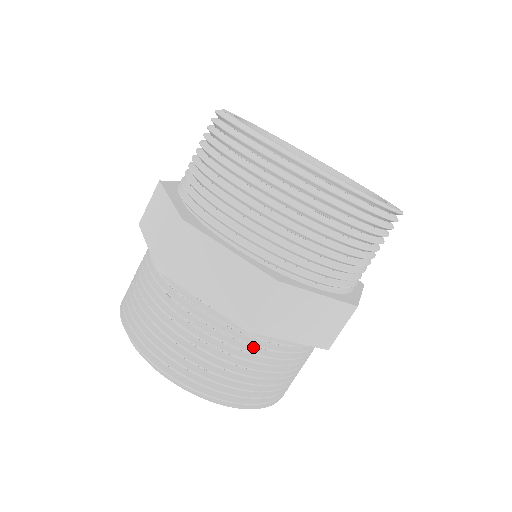
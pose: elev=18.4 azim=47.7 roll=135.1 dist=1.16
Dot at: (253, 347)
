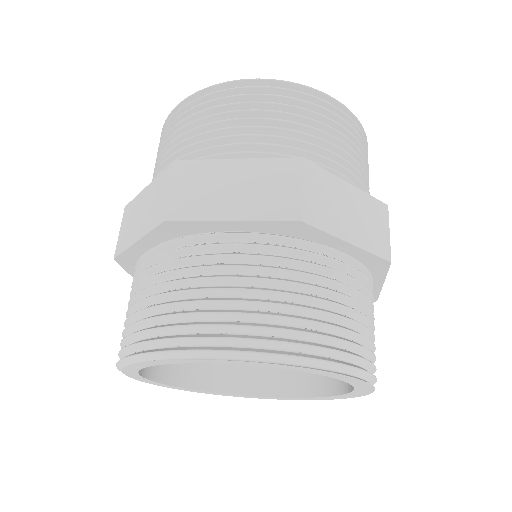
Dot at: occluded
